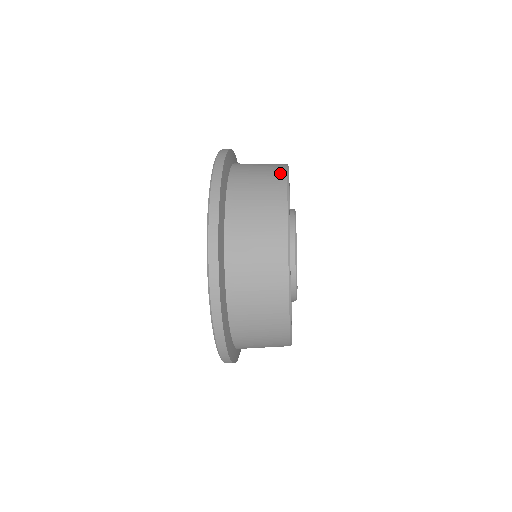
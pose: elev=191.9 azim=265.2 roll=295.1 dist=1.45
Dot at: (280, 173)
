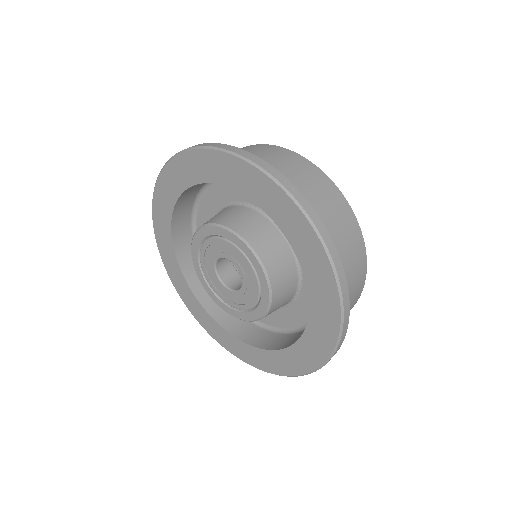
Dot at: (308, 165)
